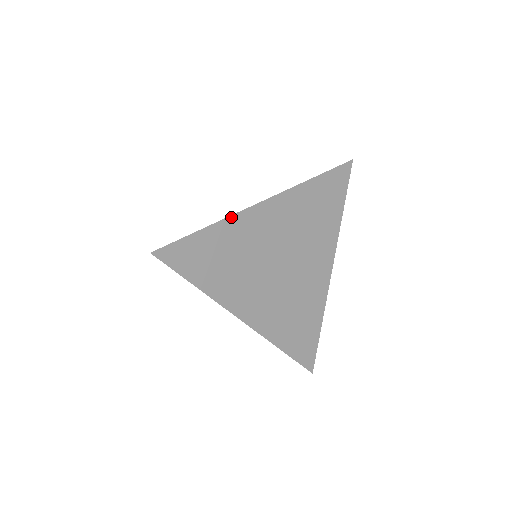
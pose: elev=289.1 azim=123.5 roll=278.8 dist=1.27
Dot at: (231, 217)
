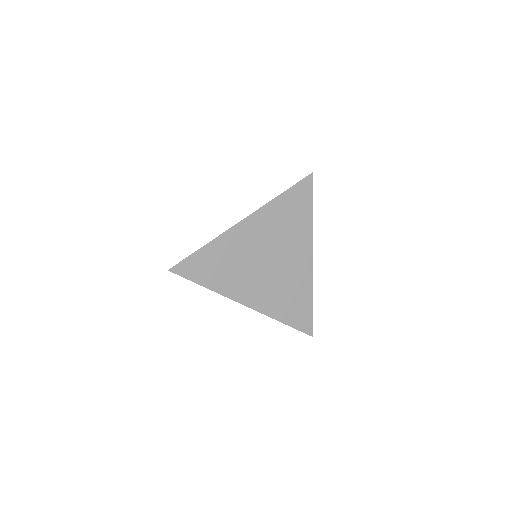
Dot at: (220, 236)
